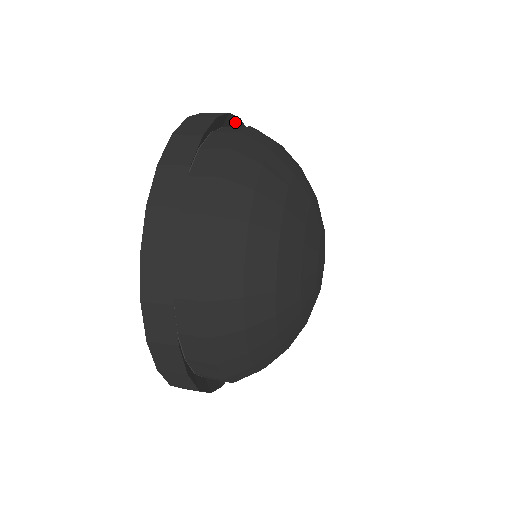
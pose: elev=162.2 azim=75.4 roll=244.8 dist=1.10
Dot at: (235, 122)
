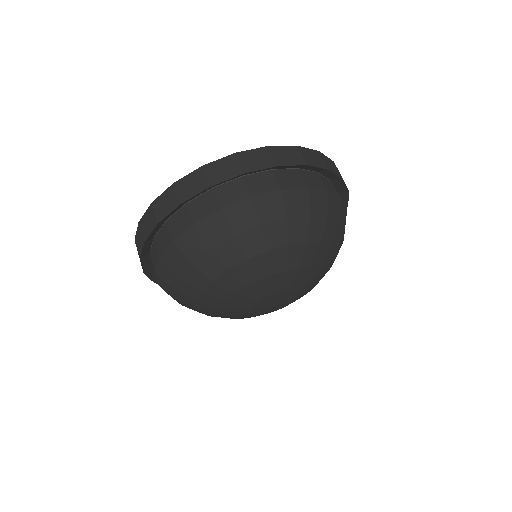
Dot at: (336, 178)
